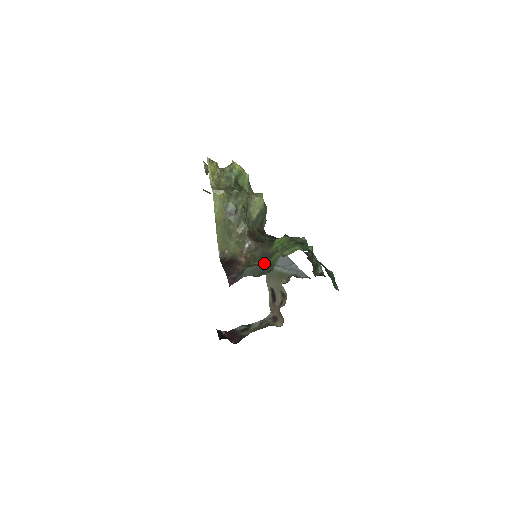
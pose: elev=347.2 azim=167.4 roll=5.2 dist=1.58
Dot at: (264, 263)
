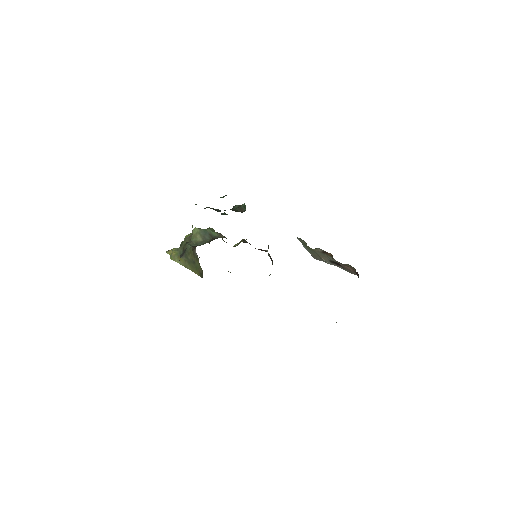
Dot at: occluded
